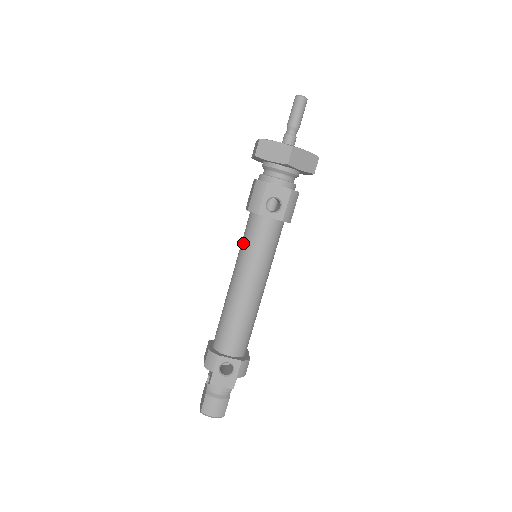
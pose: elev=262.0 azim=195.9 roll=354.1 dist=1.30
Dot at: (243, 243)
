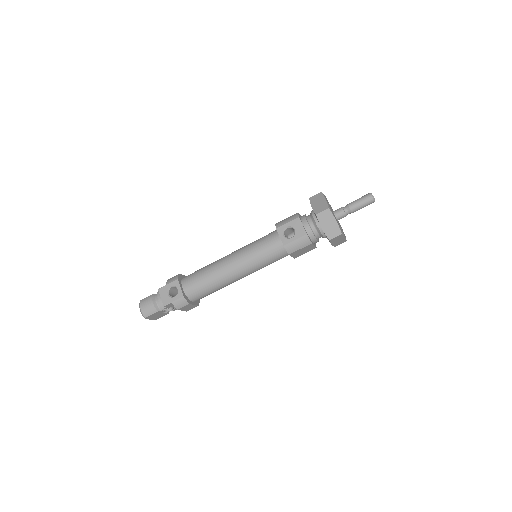
Dot at: (256, 240)
